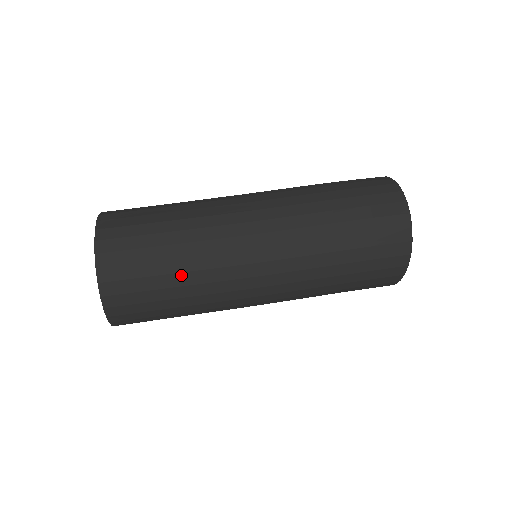
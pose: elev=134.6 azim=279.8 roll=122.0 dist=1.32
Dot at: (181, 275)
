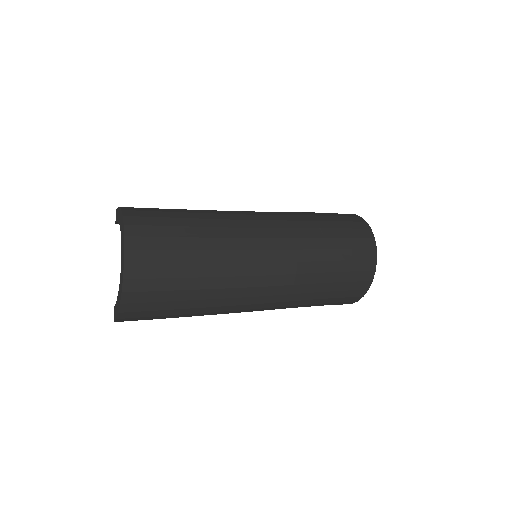
Dot at: (201, 253)
